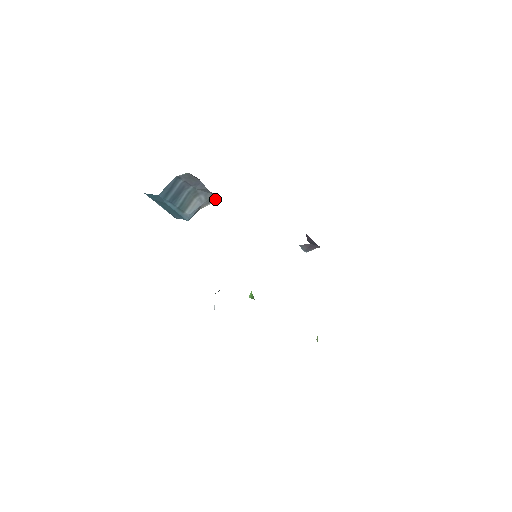
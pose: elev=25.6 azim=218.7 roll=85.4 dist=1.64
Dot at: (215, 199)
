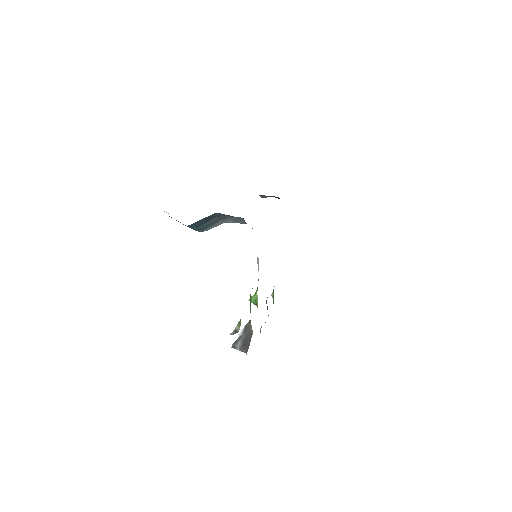
Dot at: (243, 223)
